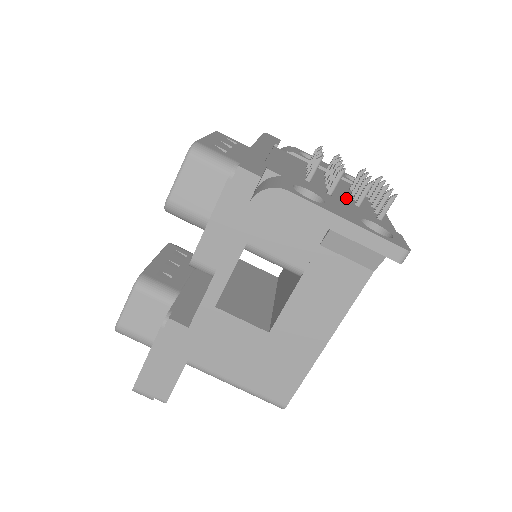
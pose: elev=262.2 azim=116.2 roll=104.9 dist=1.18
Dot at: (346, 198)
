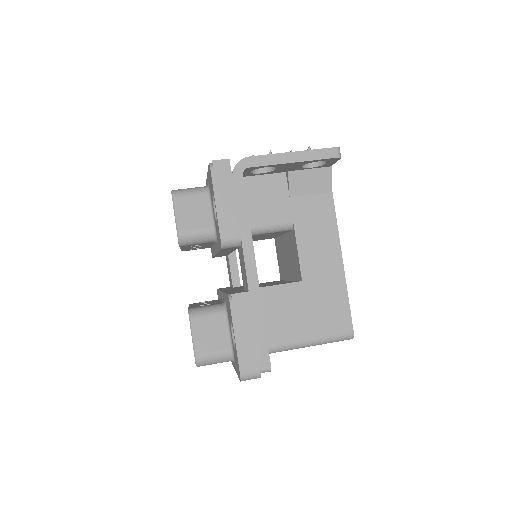
Dot at: occluded
